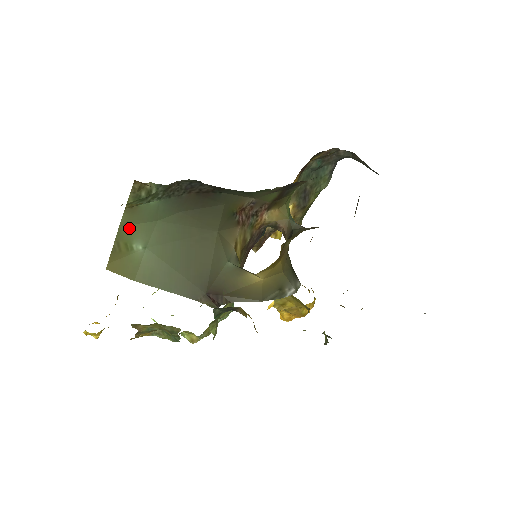
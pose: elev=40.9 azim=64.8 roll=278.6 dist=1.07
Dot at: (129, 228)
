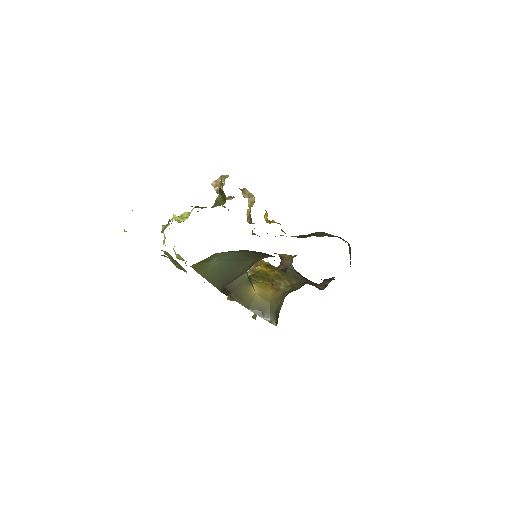
Dot at: (219, 254)
